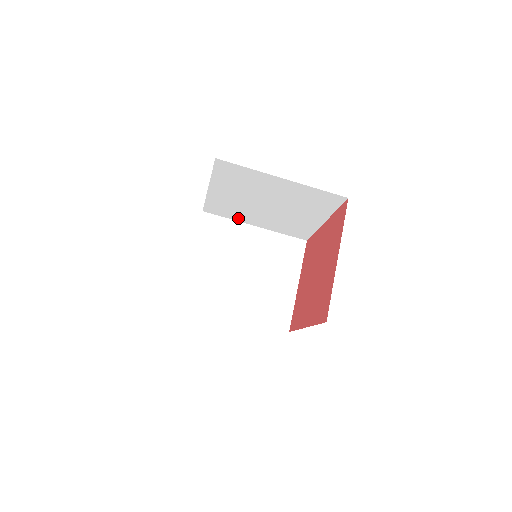
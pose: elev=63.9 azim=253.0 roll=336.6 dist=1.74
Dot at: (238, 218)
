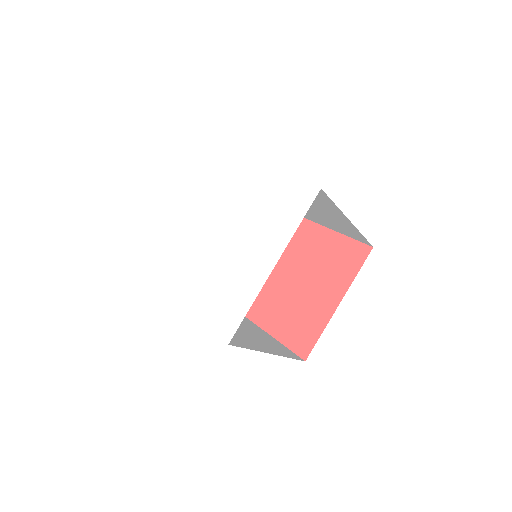
Dot at: occluded
